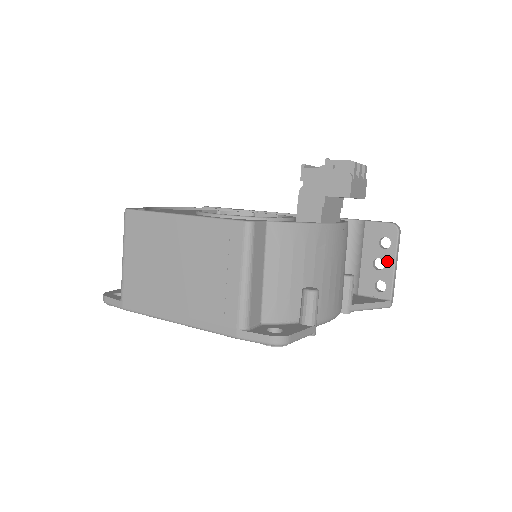
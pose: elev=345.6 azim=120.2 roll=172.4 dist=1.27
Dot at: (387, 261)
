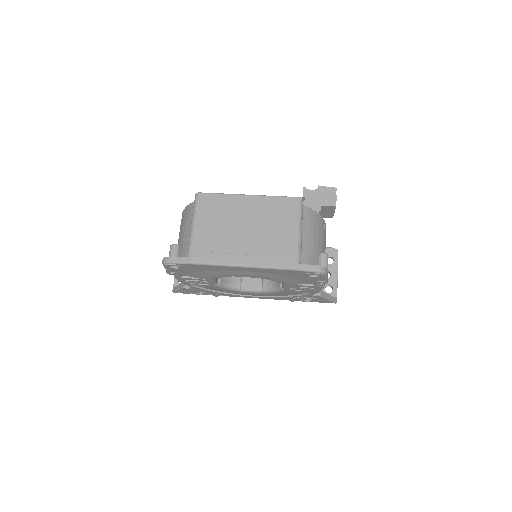
Dot at: (332, 272)
